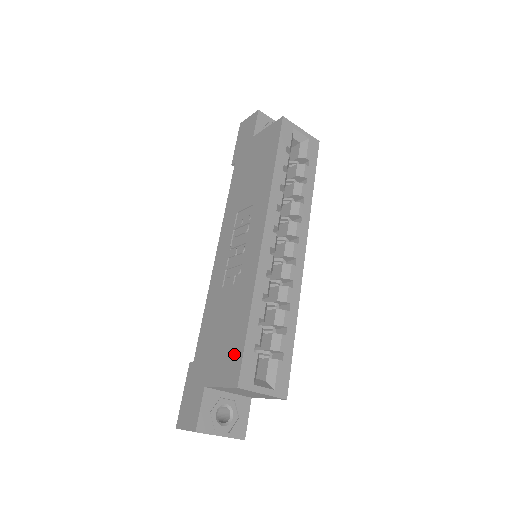
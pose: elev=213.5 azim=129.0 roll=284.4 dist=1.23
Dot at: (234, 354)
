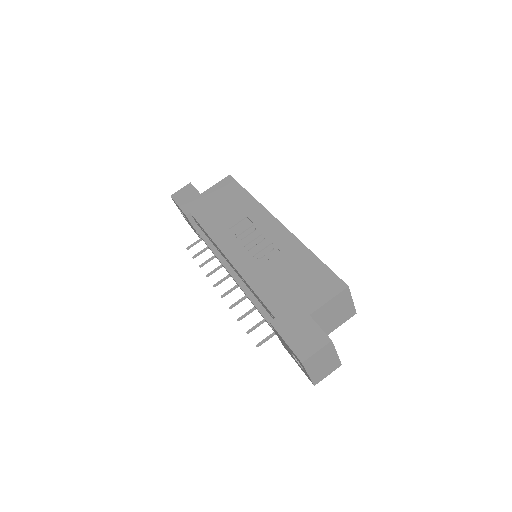
Dot at: (323, 277)
